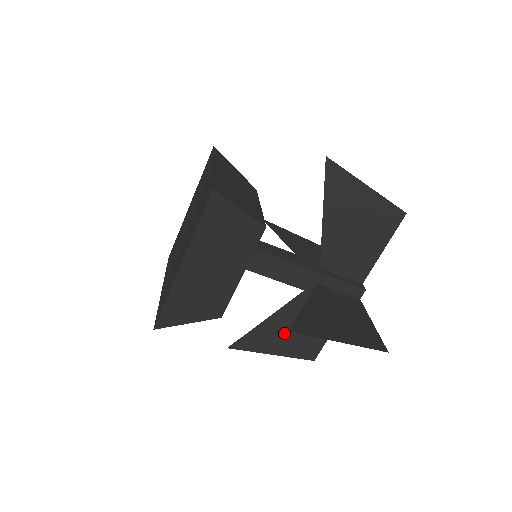
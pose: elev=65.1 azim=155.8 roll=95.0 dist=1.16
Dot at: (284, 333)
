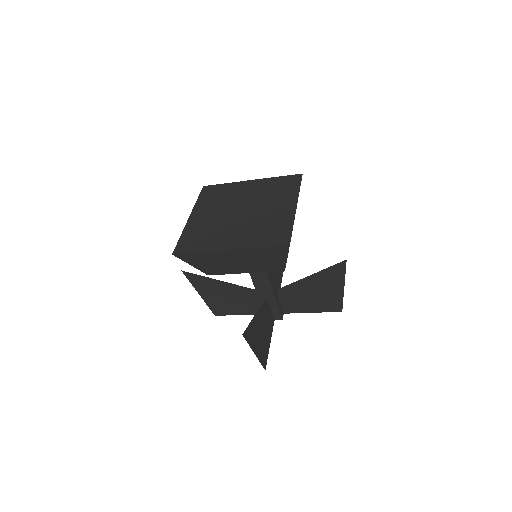
Dot at: (219, 293)
